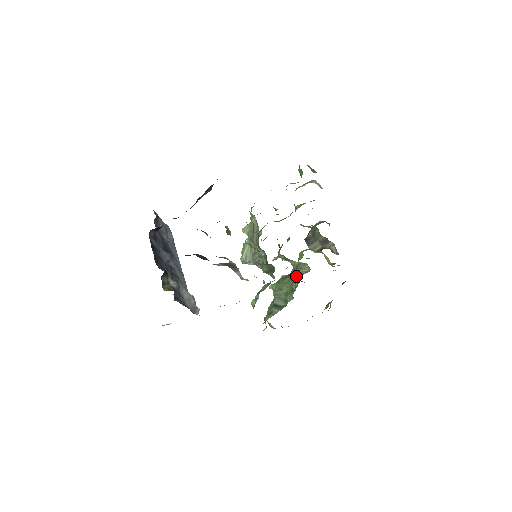
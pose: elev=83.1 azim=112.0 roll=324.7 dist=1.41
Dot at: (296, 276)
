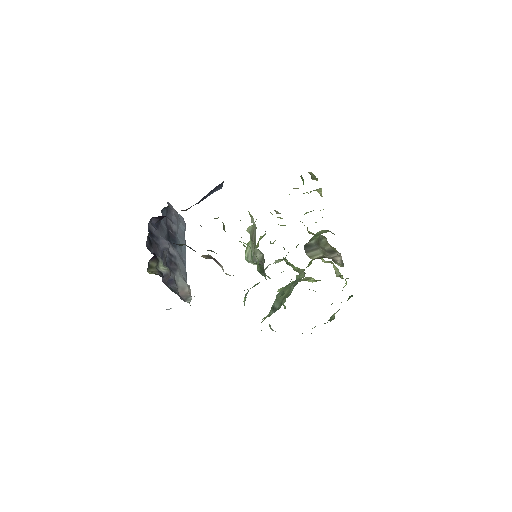
Dot at: occluded
